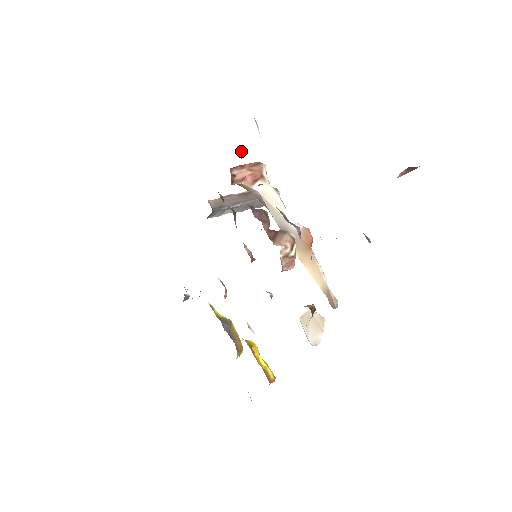
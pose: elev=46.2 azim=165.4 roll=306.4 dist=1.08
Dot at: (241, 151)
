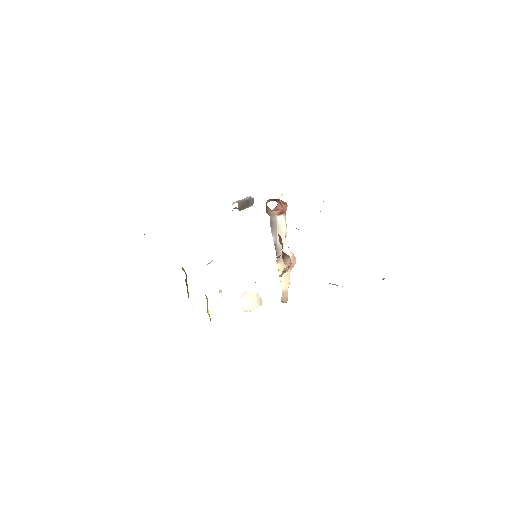
Dot at: occluded
